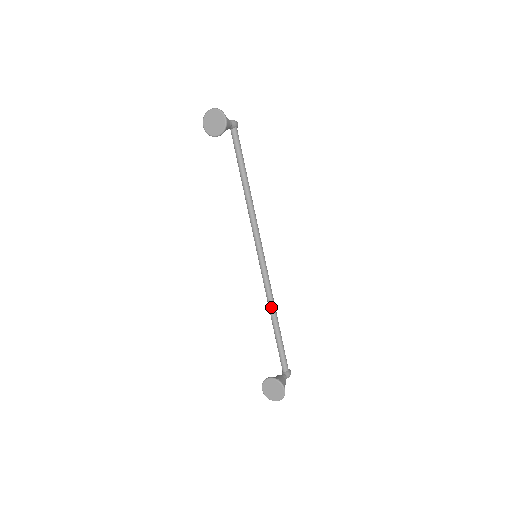
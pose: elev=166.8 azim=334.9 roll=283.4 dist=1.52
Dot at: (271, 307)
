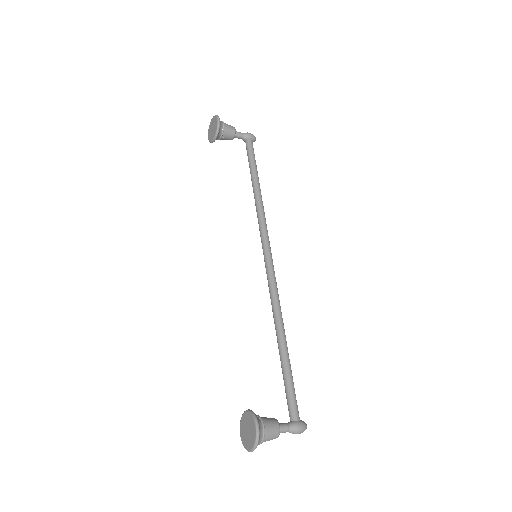
Dot at: (275, 322)
